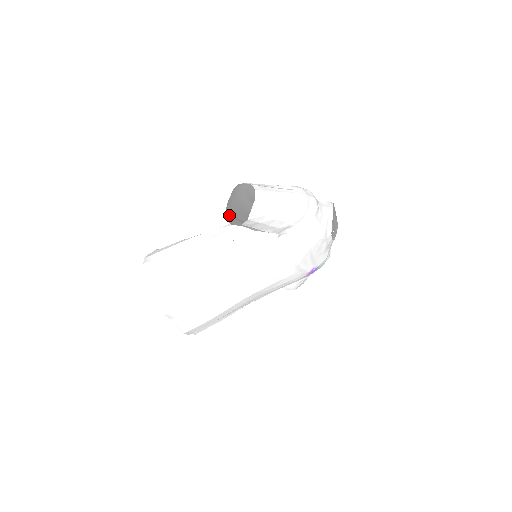
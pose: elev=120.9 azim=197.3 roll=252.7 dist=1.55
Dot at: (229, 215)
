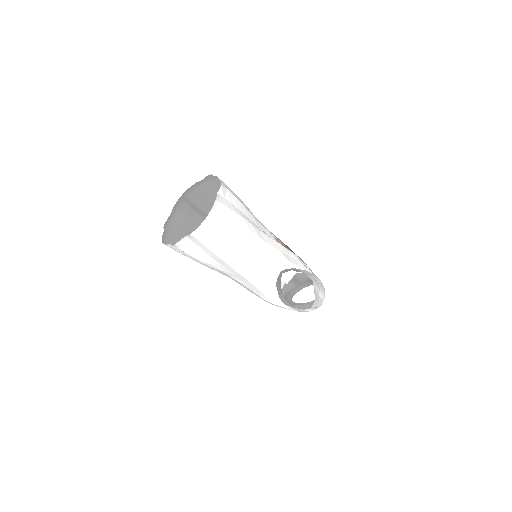
Dot at: (283, 271)
